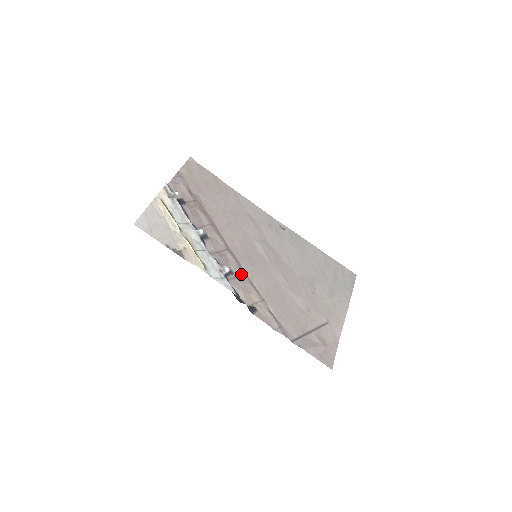
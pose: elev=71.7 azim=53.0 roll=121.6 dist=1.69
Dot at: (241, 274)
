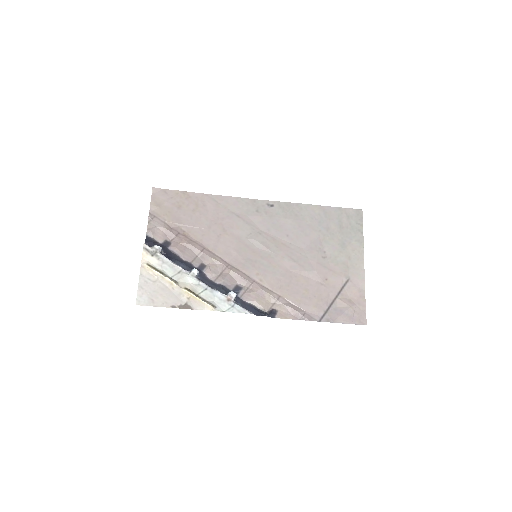
Dot at: (249, 284)
